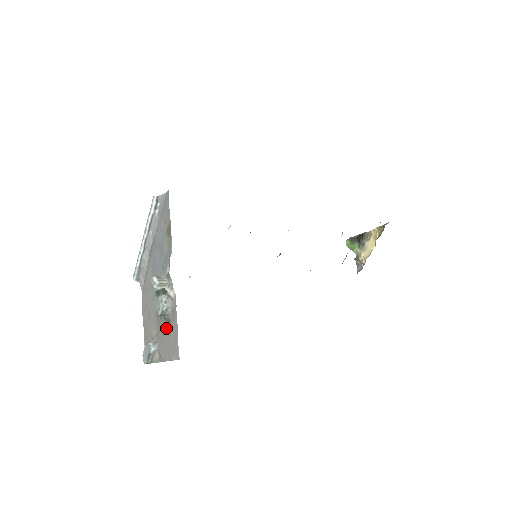
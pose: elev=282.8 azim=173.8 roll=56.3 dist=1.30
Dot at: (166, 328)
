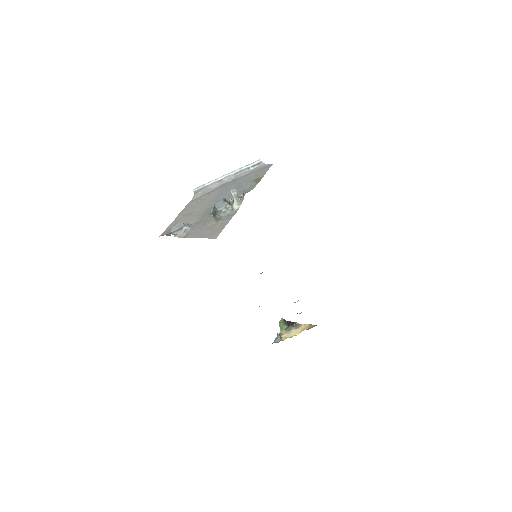
Dot at: (211, 222)
